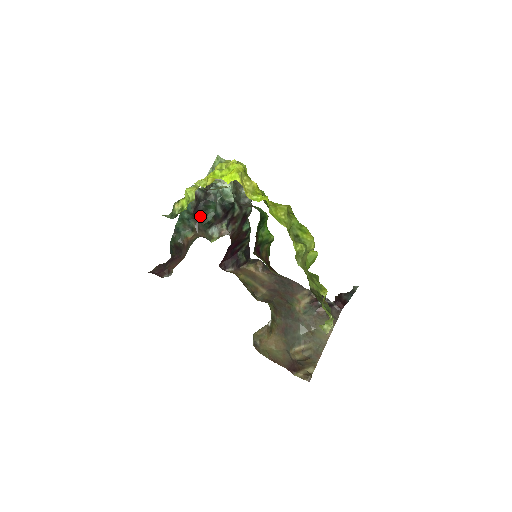
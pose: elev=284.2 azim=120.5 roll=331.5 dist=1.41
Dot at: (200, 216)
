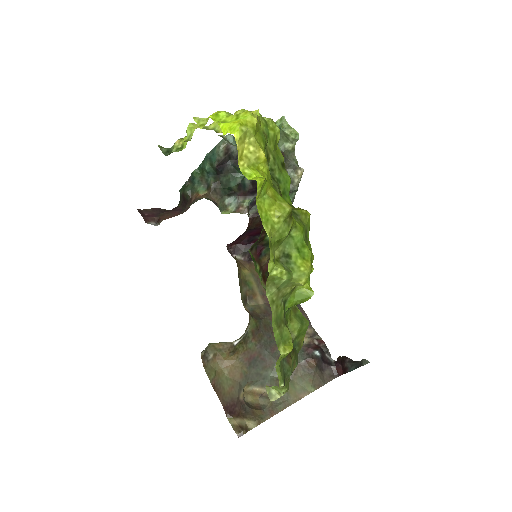
Dot at: (223, 176)
